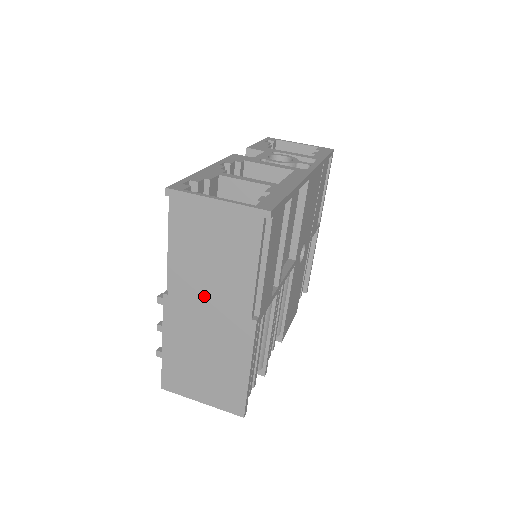
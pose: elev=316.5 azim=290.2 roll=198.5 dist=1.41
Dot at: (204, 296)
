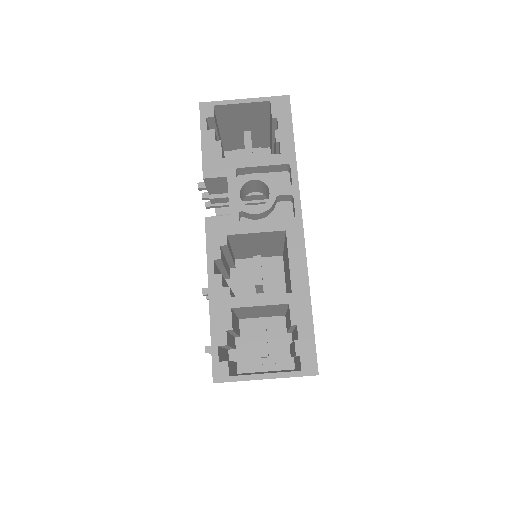
Dot at: occluded
